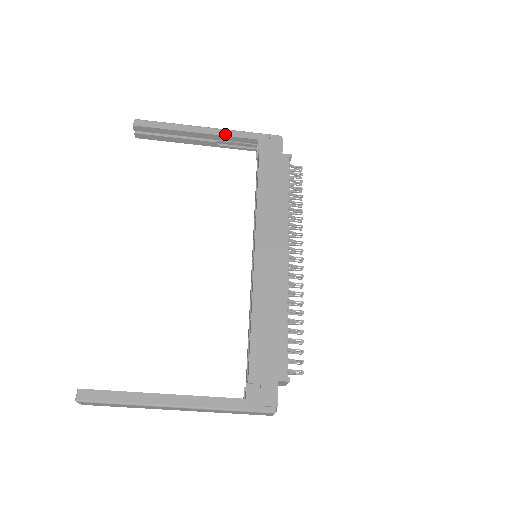
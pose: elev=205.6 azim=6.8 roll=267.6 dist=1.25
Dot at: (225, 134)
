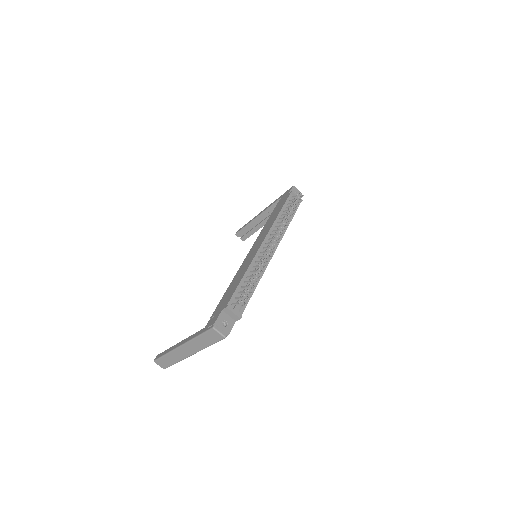
Dot at: (268, 207)
